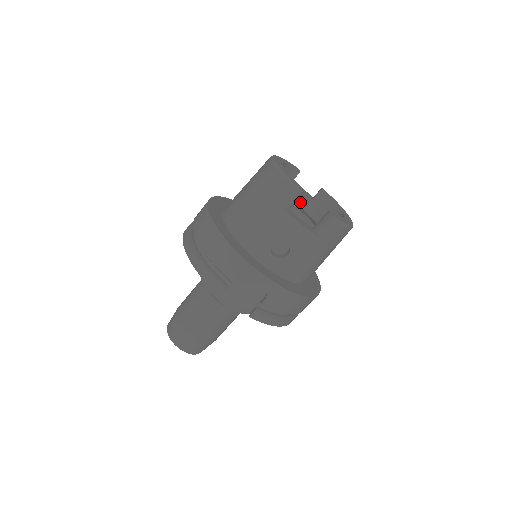
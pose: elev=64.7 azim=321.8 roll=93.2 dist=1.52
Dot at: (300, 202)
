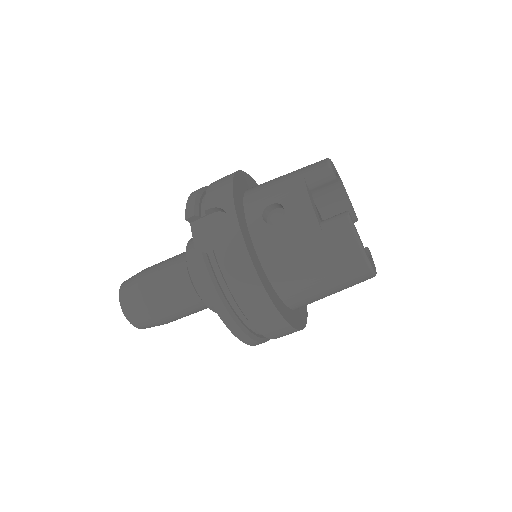
Dot at: occluded
